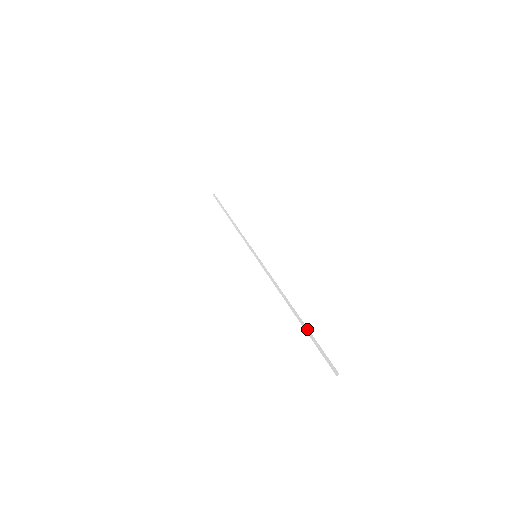
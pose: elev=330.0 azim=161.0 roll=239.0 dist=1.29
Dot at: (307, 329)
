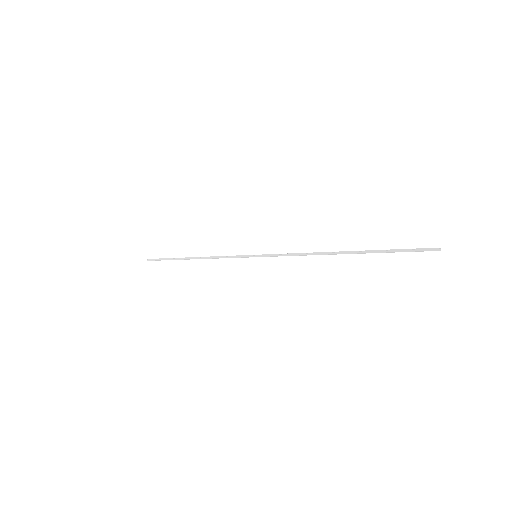
Dot at: (375, 250)
